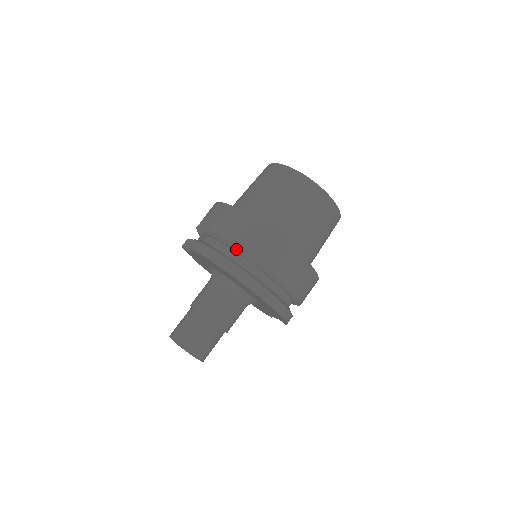
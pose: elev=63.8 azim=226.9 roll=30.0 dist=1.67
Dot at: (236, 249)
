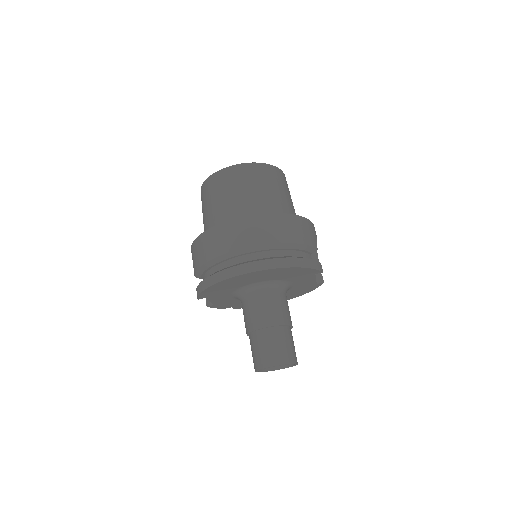
Dot at: (213, 263)
